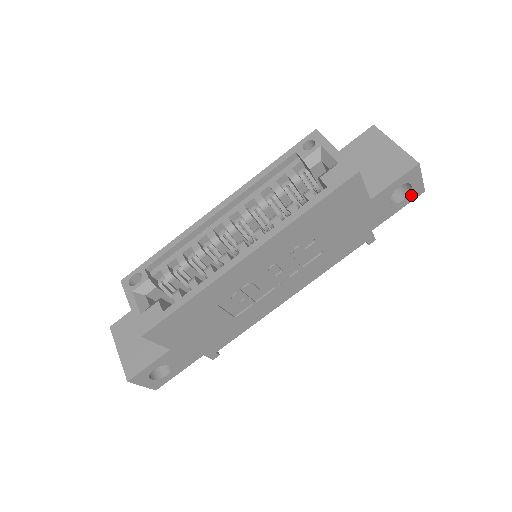
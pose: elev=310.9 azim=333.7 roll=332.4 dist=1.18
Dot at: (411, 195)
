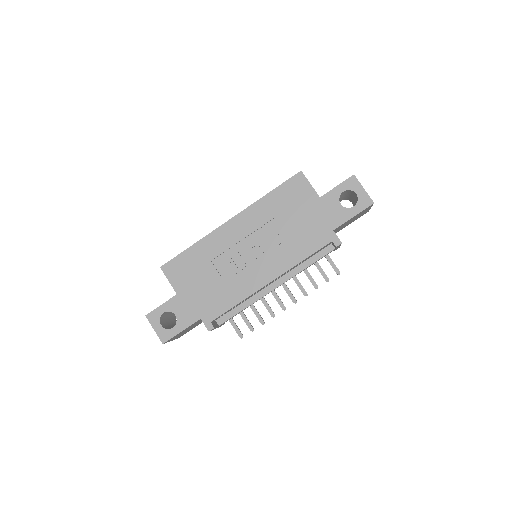
Dot at: (360, 203)
